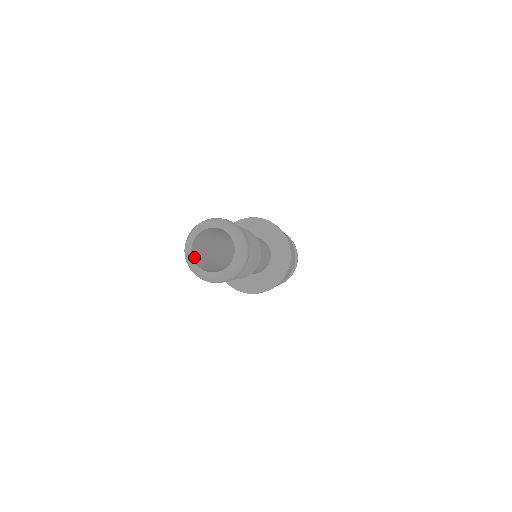
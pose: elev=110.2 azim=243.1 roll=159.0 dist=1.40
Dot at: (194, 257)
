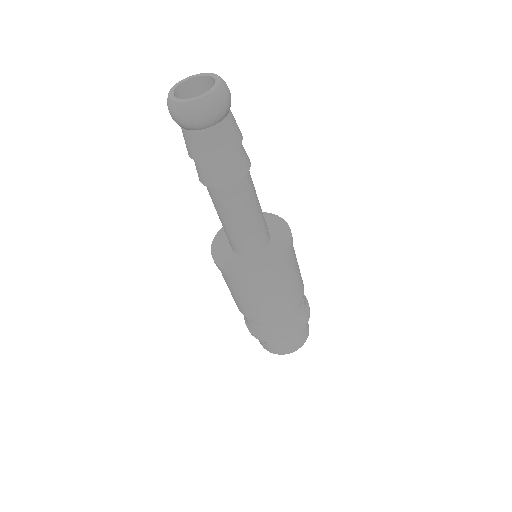
Dot at: (186, 105)
